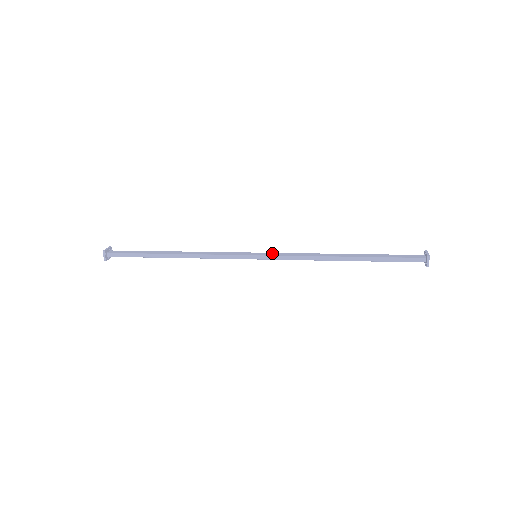
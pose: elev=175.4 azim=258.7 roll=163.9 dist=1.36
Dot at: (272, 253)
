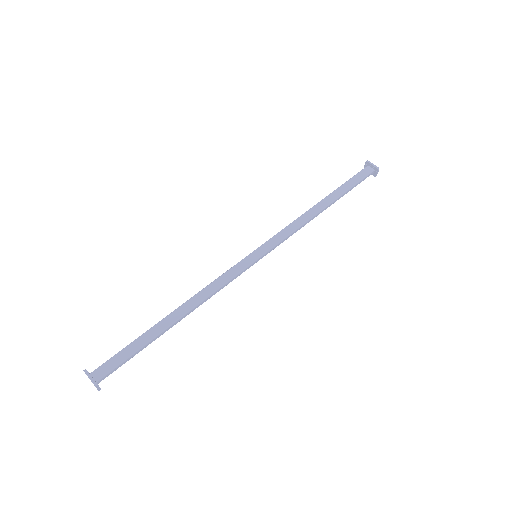
Dot at: (268, 243)
